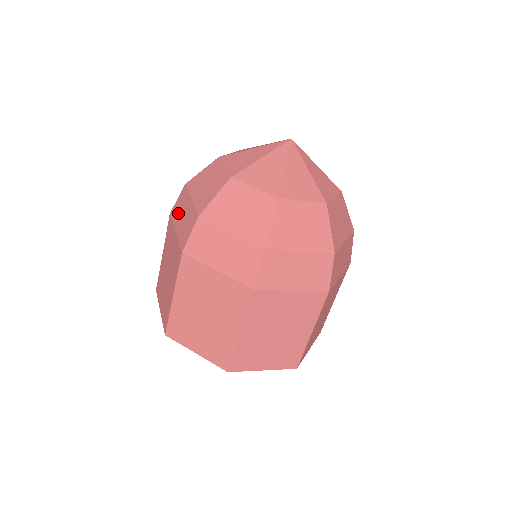
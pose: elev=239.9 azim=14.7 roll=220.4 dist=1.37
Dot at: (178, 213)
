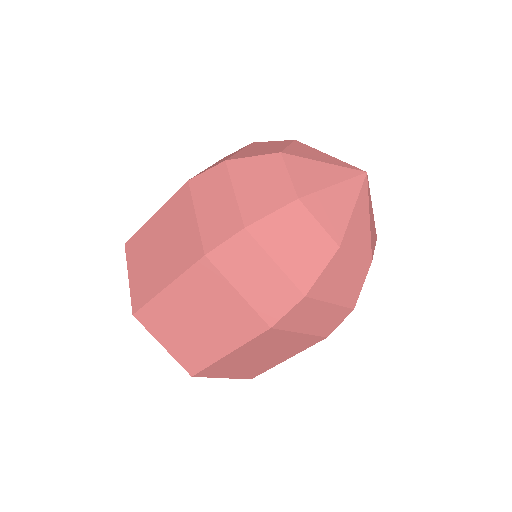
Dot at: (205, 193)
